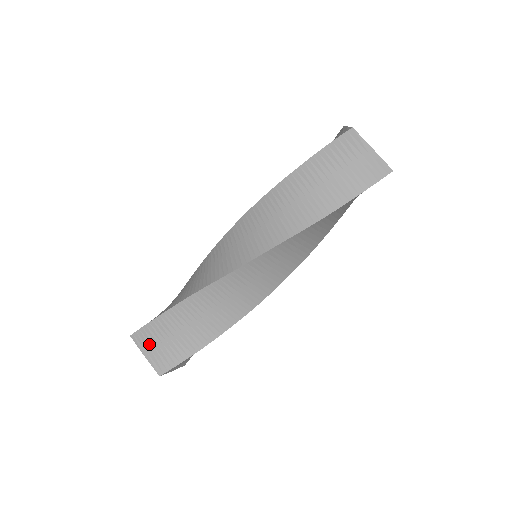
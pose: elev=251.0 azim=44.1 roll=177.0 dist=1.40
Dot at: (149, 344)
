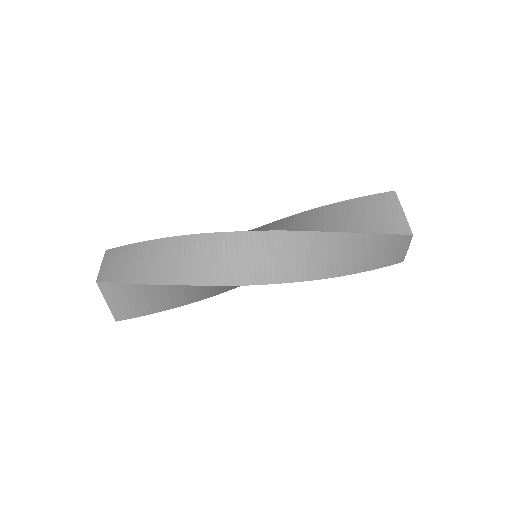
Dot at: (117, 297)
